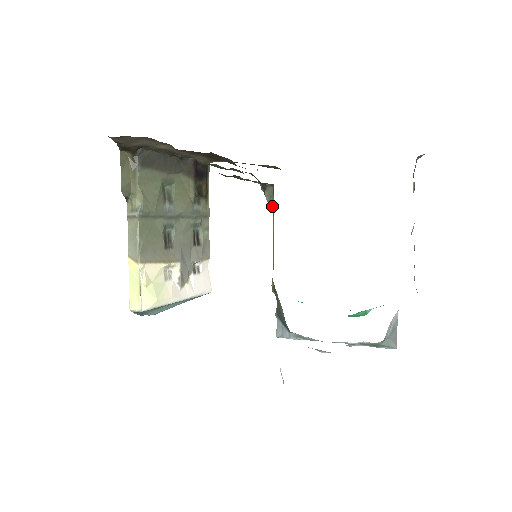
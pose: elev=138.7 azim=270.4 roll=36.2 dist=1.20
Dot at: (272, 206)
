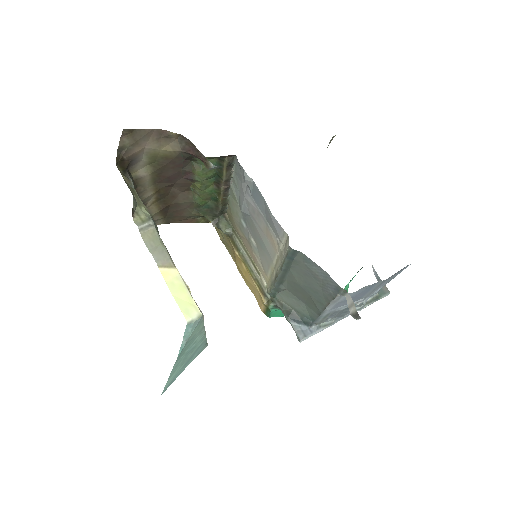
Dot at: (229, 236)
